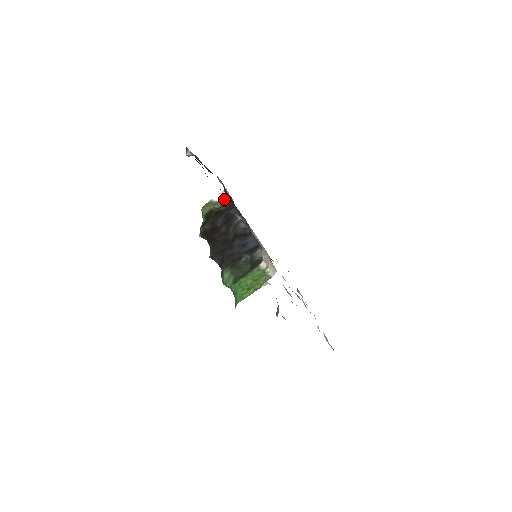
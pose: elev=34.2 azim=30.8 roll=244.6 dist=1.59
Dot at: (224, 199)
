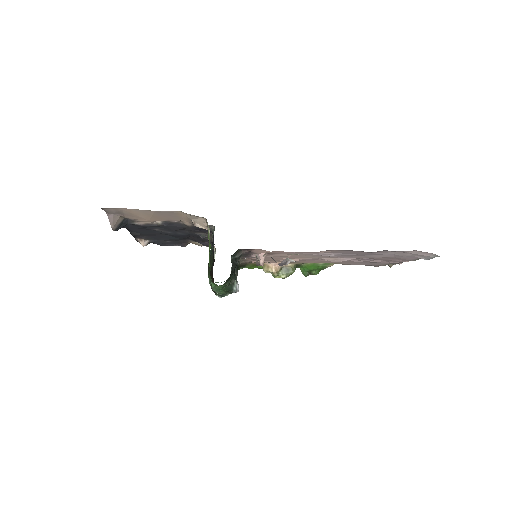
Dot at: occluded
